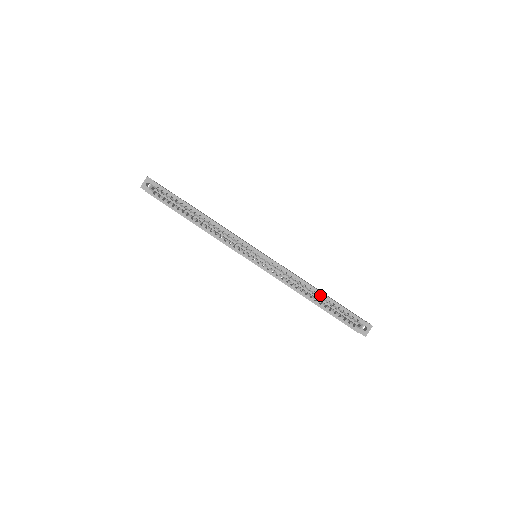
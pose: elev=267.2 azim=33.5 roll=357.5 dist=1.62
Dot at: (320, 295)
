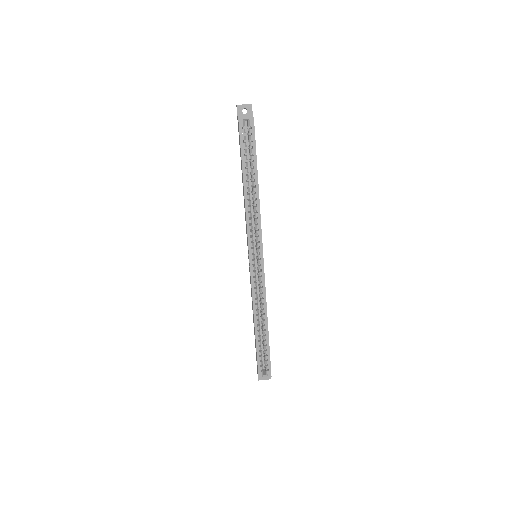
Dot at: (265, 331)
